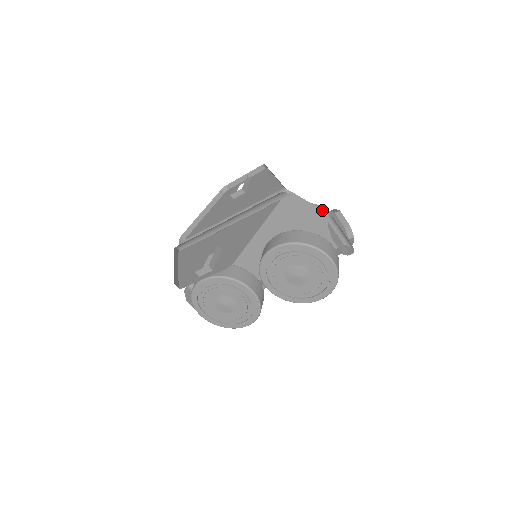
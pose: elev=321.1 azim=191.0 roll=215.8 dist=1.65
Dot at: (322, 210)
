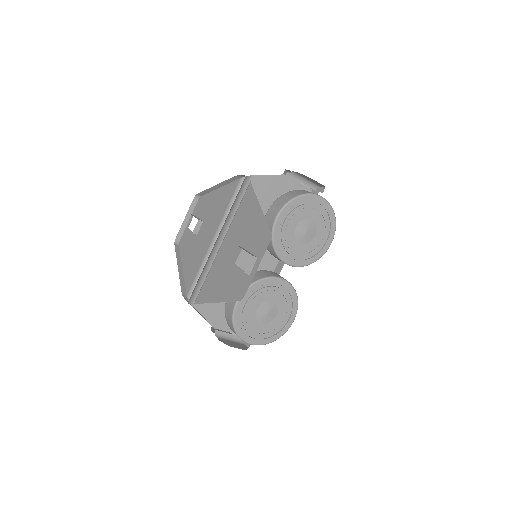
Dot at: (279, 175)
